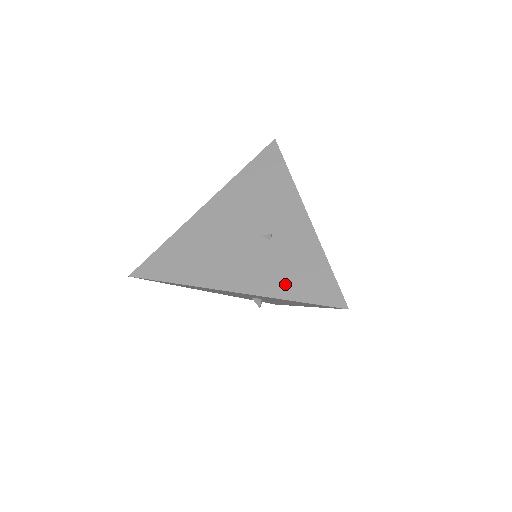
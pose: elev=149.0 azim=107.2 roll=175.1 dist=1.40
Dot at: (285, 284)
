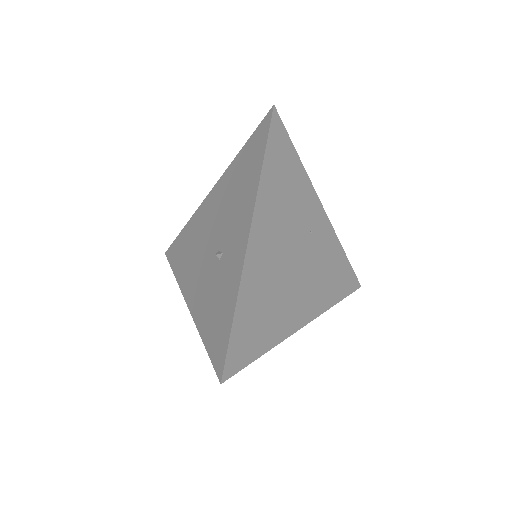
Dot at: (207, 320)
